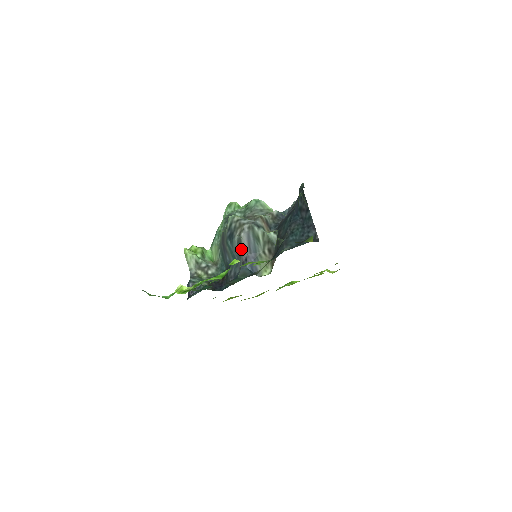
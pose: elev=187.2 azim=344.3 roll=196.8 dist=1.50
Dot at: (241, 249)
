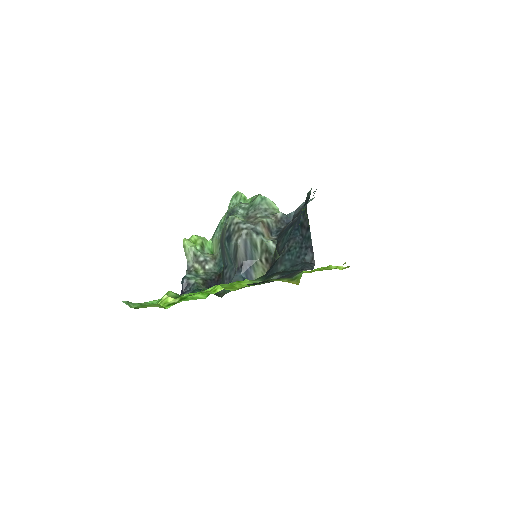
Dot at: (237, 255)
